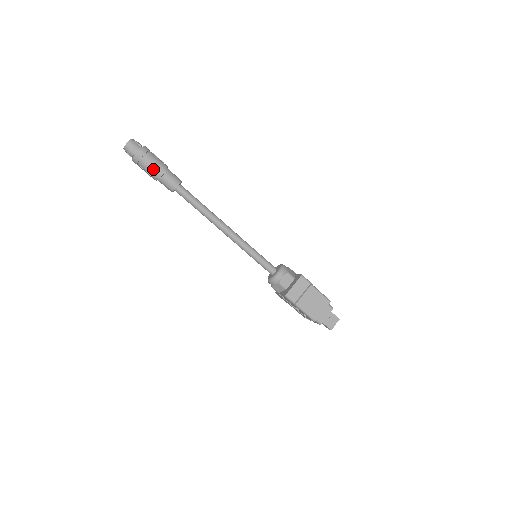
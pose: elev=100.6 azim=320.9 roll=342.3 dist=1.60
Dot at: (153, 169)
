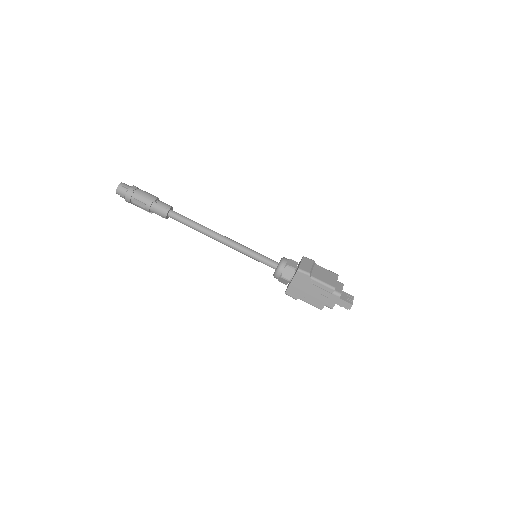
Dot at: (147, 196)
